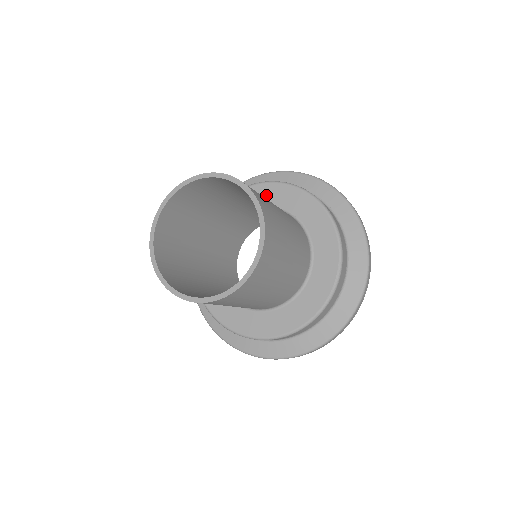
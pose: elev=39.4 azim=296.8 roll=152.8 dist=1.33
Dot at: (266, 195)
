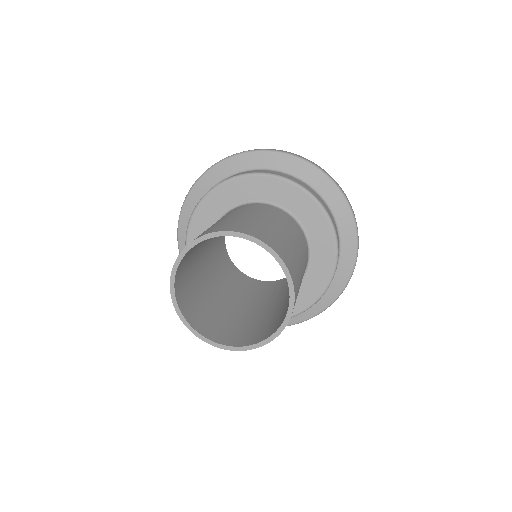
Dot at: (205, 219)
